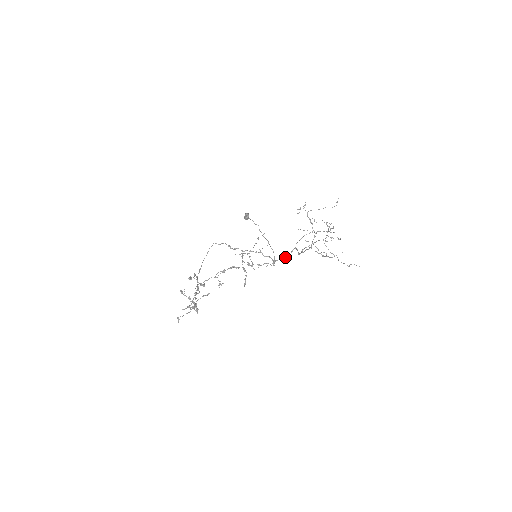
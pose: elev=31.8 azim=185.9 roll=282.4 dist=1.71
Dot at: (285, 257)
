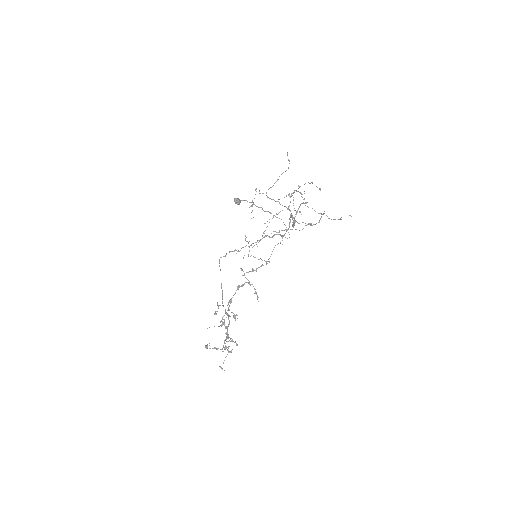
Dot at: (288, 228)
